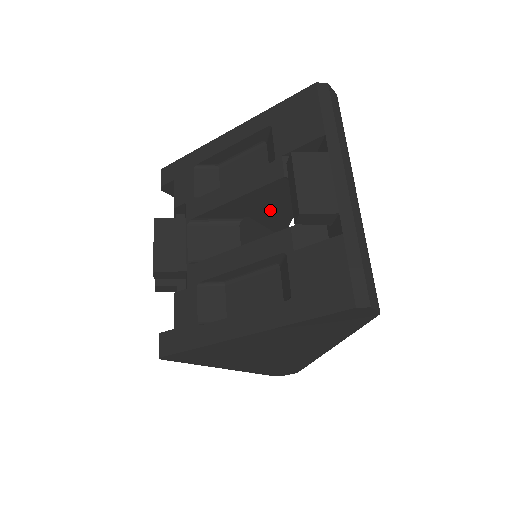
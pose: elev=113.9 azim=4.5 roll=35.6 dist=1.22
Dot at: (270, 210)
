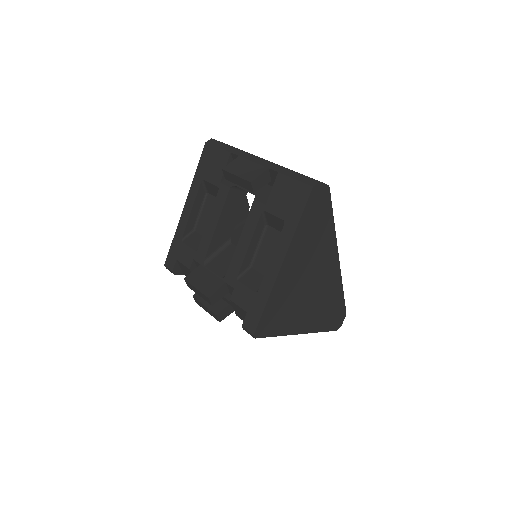
Dot at: occluded
